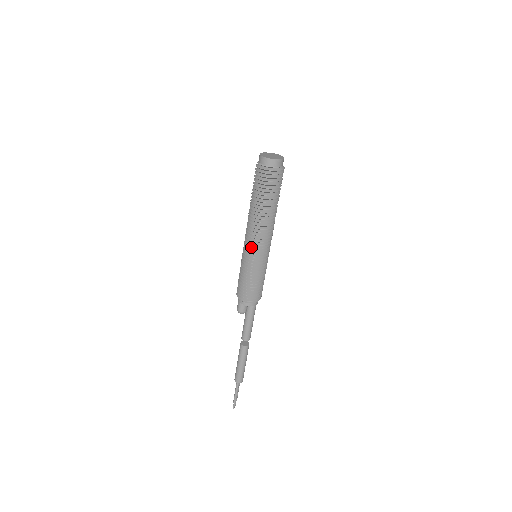
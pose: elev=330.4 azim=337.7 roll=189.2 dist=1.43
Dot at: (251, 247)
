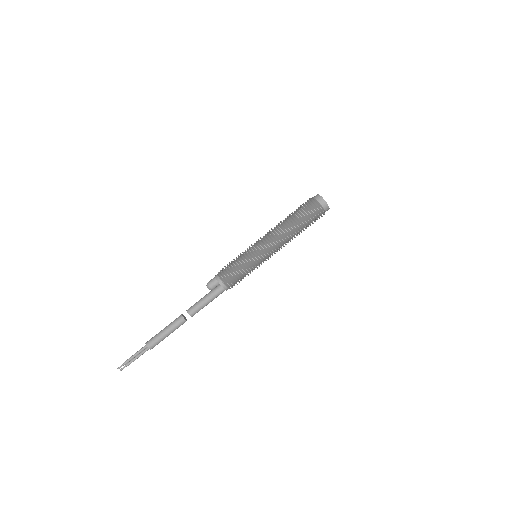
Dot at: occluded
